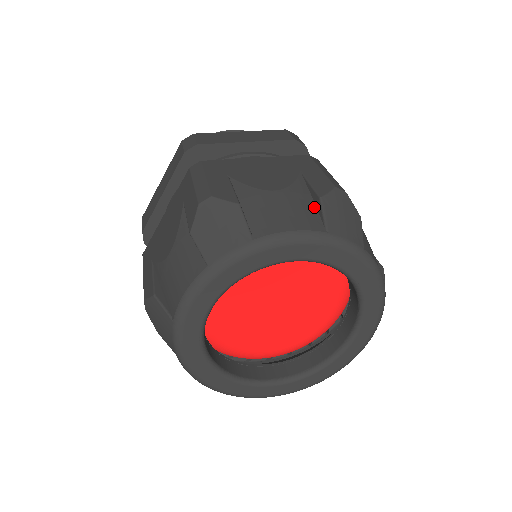
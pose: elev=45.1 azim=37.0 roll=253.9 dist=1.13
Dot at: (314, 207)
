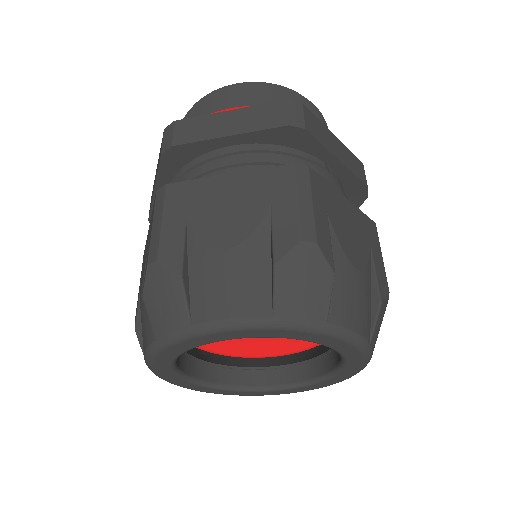
Dot at: (268, 273)
